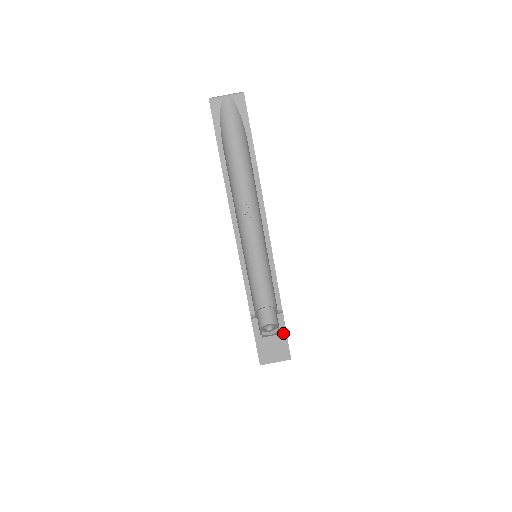
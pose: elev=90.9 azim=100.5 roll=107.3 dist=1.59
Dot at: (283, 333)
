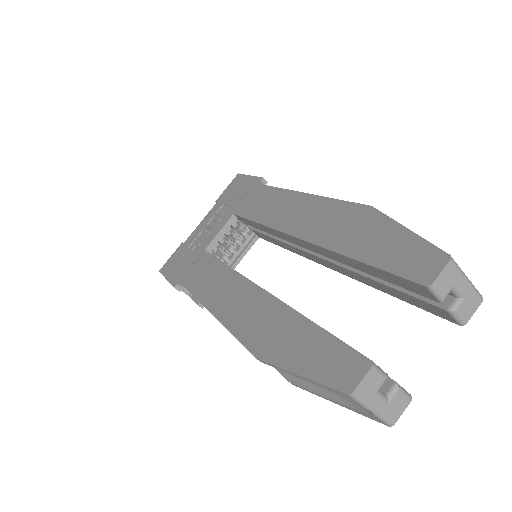
Dot at: occluded
